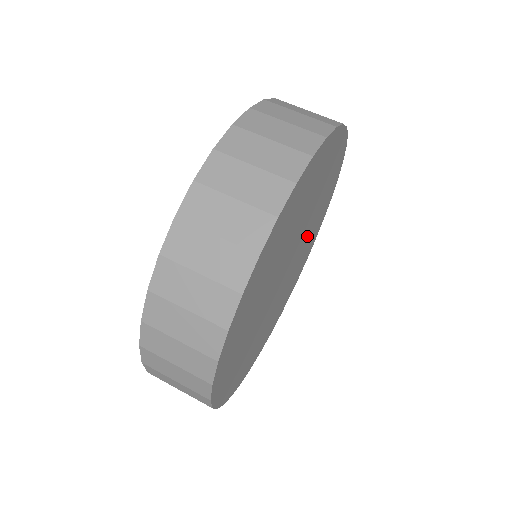
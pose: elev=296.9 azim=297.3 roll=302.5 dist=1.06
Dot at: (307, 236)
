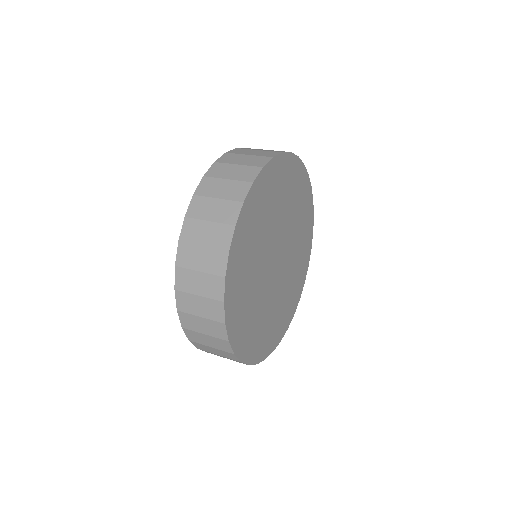
Dot at: (294, 233)
